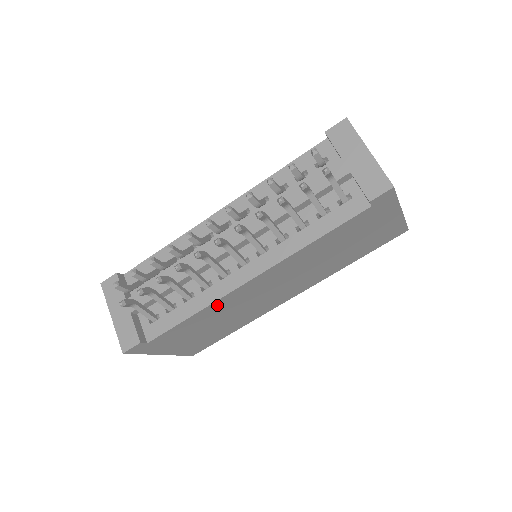
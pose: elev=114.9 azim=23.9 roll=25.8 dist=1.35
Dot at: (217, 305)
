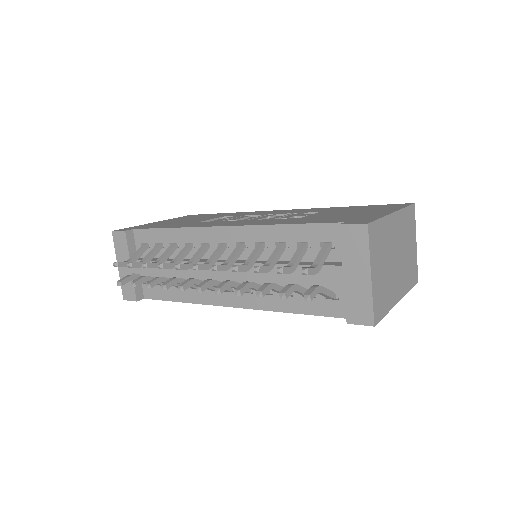
Dot at: occluded
